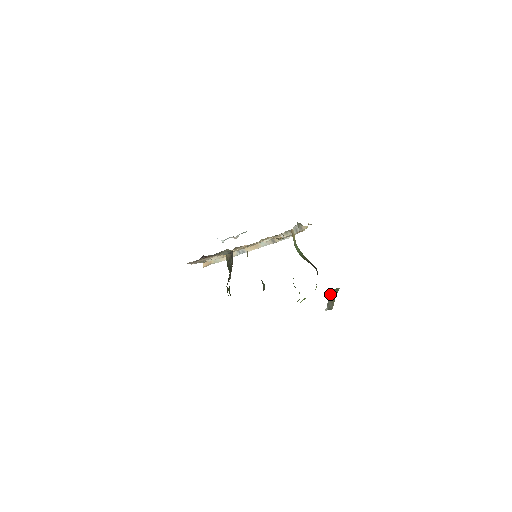
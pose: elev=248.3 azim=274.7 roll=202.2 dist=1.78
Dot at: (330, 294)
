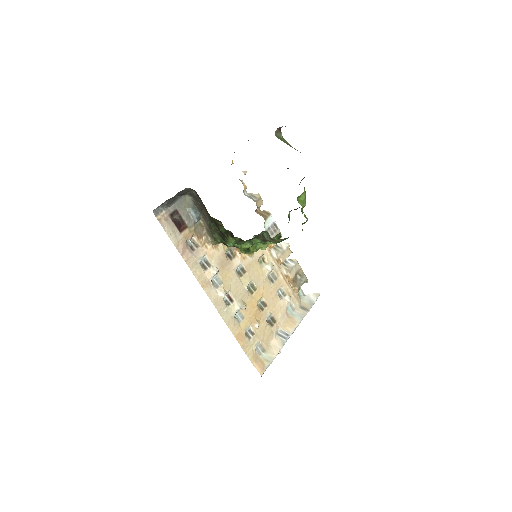
Dot at: occluded
